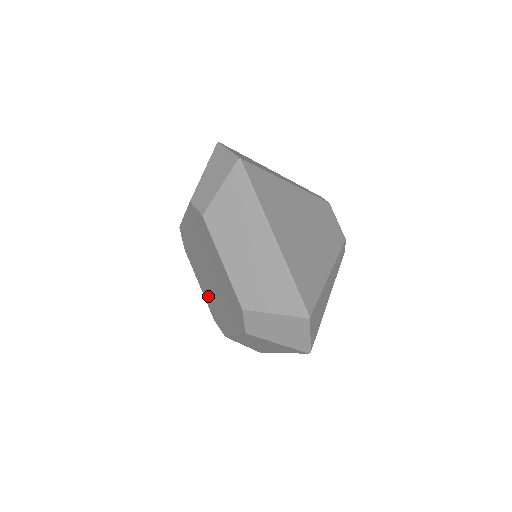
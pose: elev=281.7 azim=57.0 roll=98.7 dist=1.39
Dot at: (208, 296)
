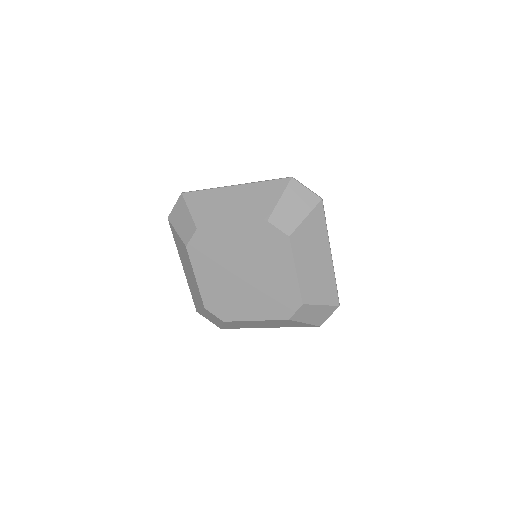
Dot at: (265, 306)
